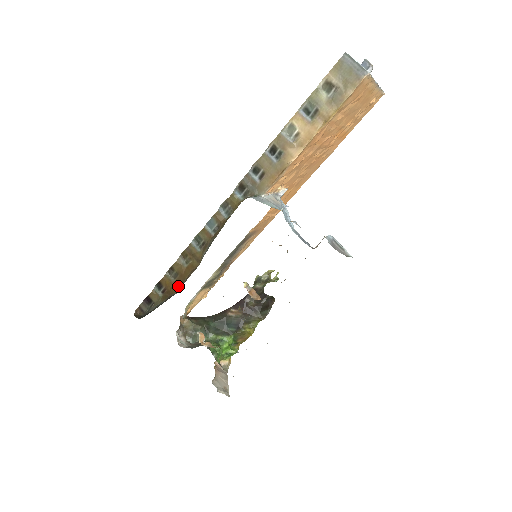
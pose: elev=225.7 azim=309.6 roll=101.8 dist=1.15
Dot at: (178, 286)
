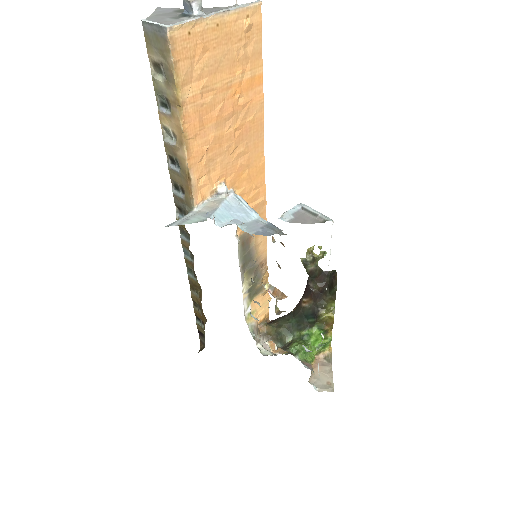
Dot at: (204, 317)
